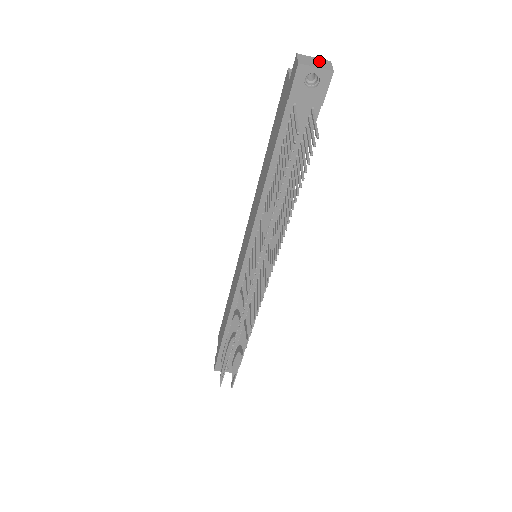
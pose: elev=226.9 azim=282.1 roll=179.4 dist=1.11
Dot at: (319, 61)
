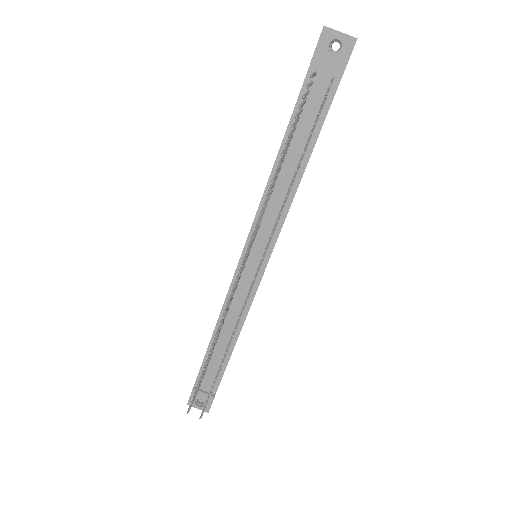
Dot at: occluded
